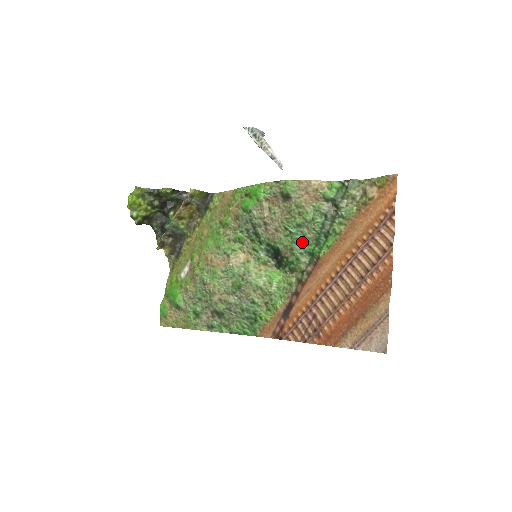
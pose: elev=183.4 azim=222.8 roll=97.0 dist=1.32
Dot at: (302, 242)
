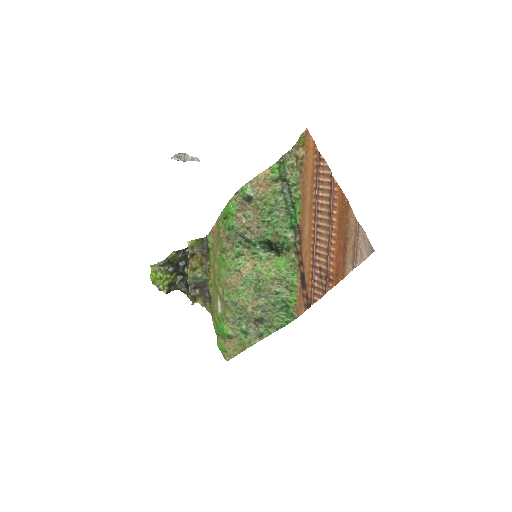
Dot at: (280, 223)
